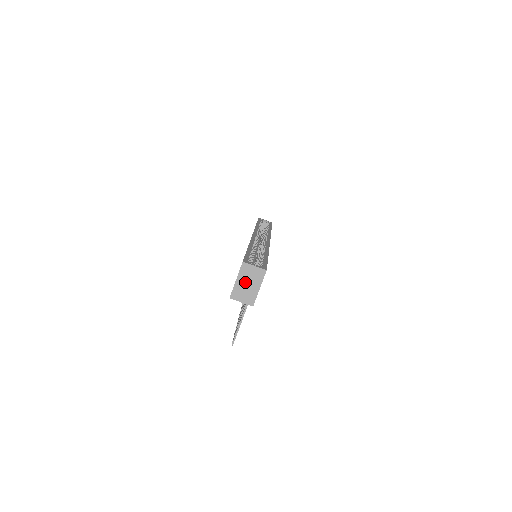
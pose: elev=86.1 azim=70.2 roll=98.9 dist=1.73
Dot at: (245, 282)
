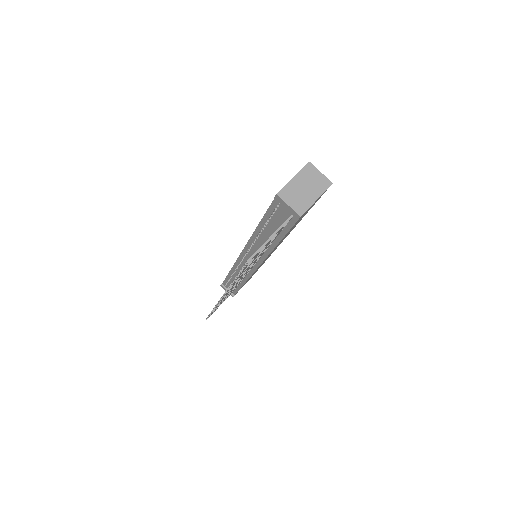
Dot at: (303, 184)
